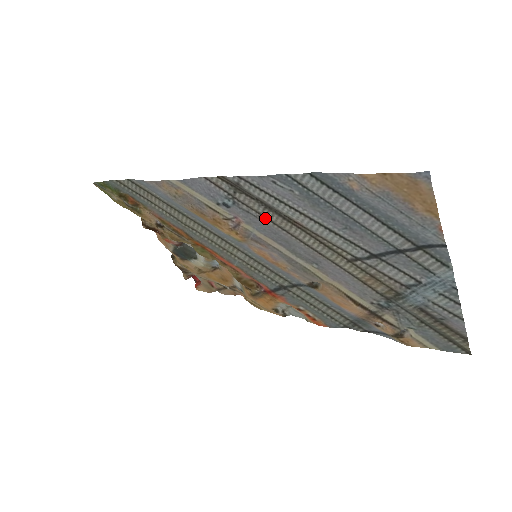
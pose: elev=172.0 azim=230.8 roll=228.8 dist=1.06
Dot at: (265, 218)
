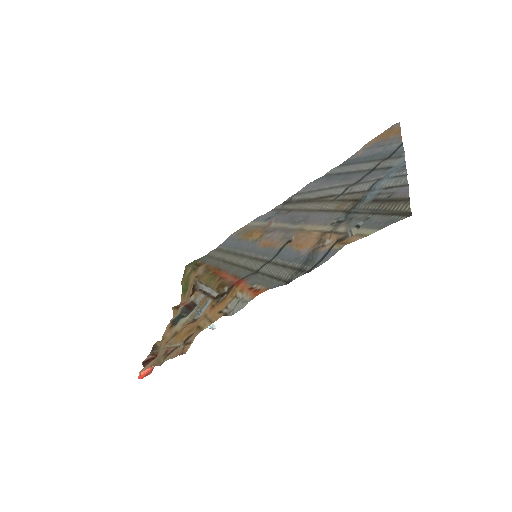
Dot at: (291, 211)
